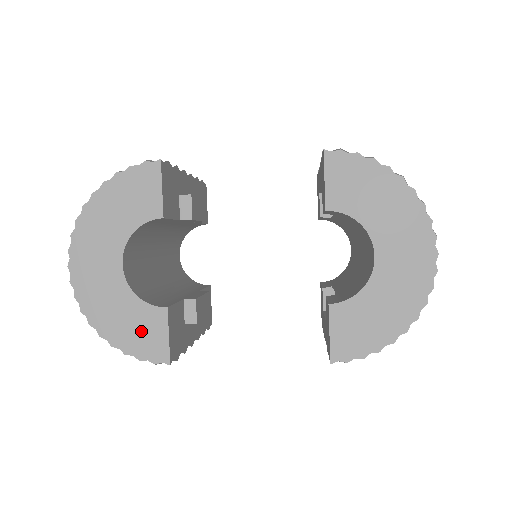
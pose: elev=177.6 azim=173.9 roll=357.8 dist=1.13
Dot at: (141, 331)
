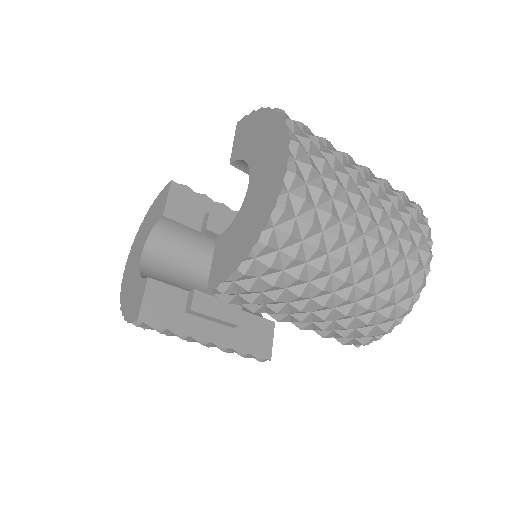
Dot at: (134, 299)
